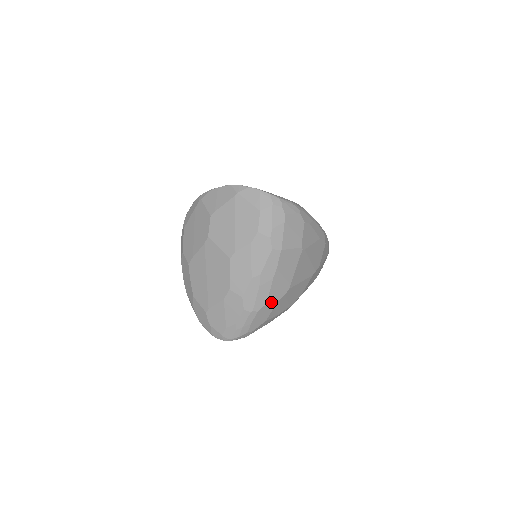
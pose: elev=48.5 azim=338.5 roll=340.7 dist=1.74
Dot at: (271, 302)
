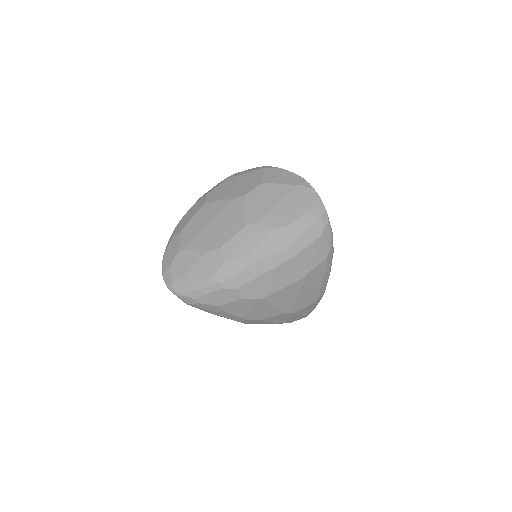
Dot at: (240, 292)
